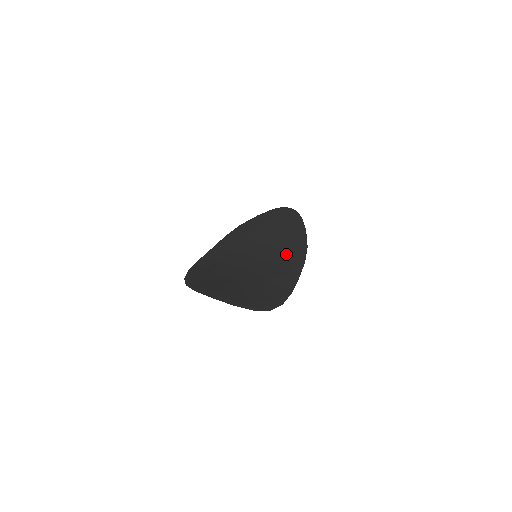
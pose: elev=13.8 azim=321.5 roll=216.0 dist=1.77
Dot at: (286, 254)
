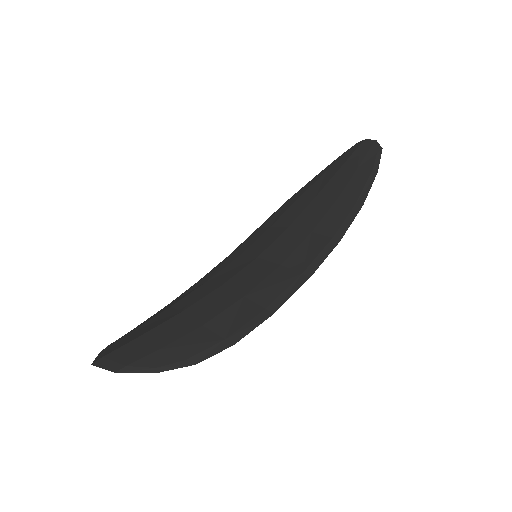
Dot at: (311, 235)
